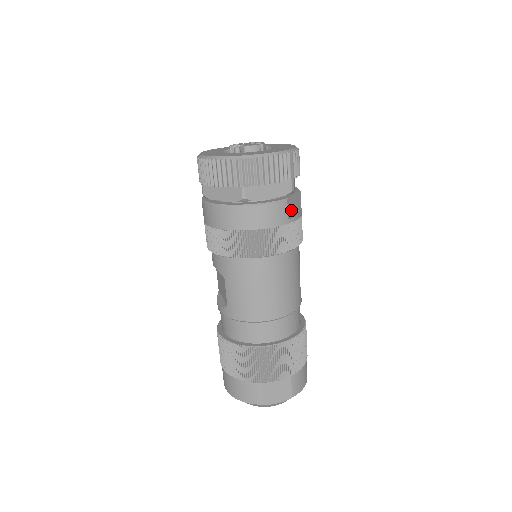
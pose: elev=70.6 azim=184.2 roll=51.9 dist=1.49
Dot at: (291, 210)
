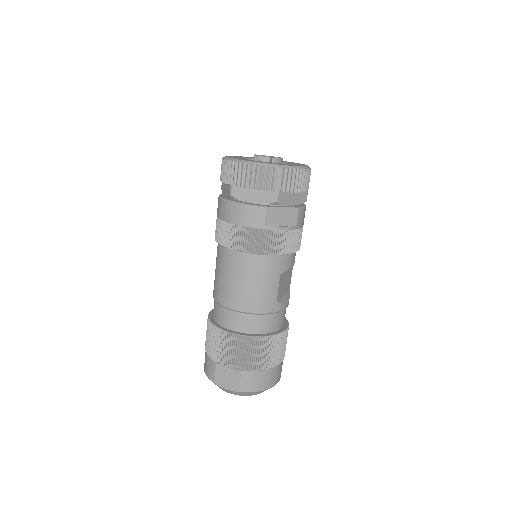
Dot at: (273, 219)
